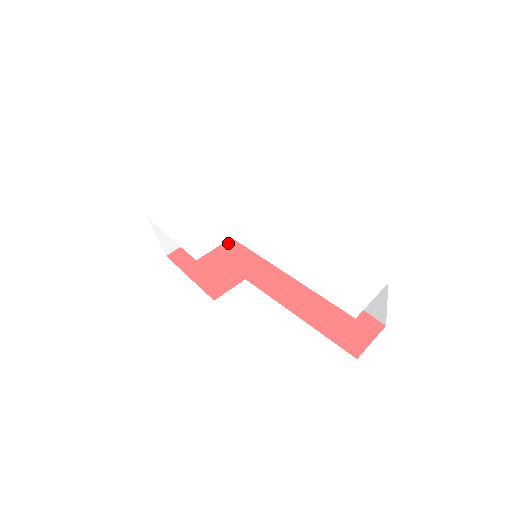
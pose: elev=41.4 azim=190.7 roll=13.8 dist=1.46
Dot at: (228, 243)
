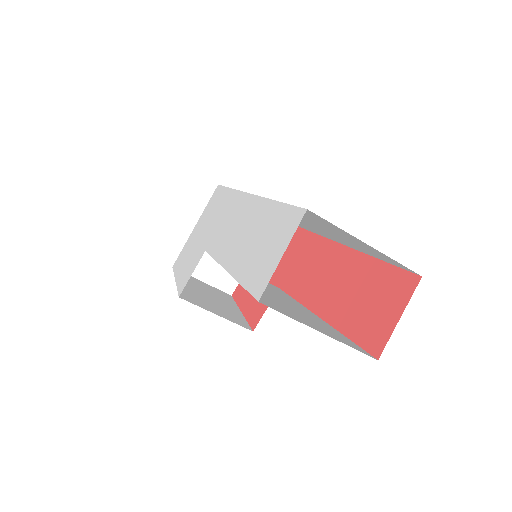
Dot at: occluded
